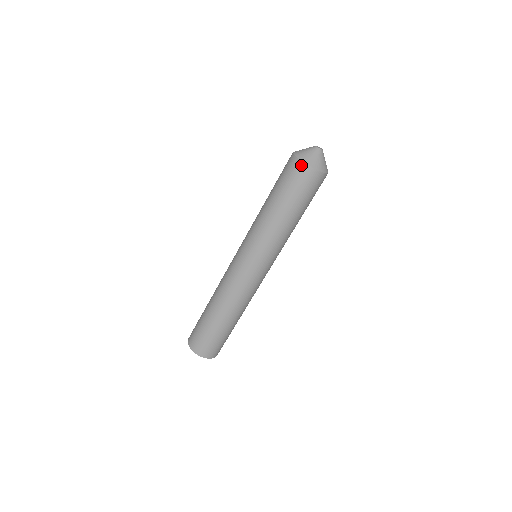
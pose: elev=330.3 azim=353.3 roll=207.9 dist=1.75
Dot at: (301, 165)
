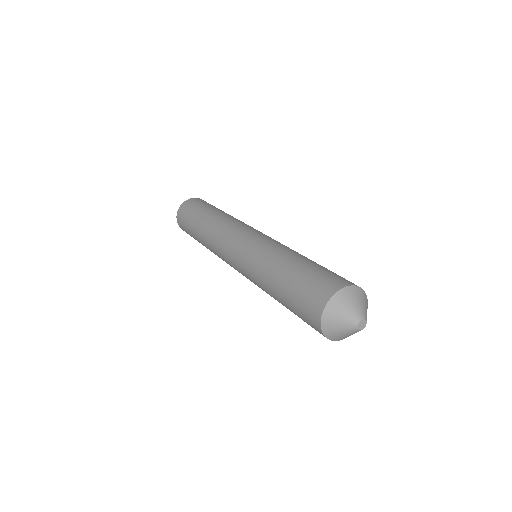
Dot at: (317, 322)
